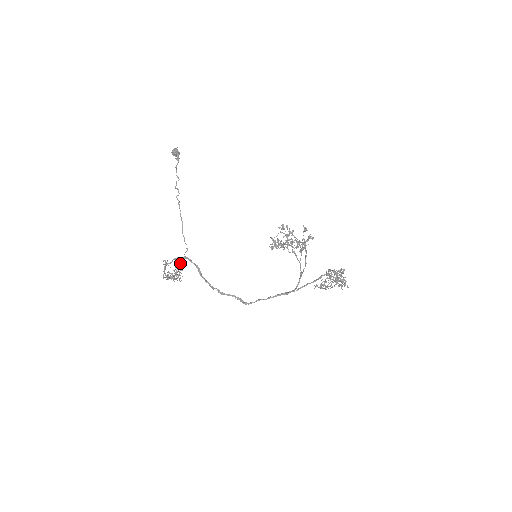
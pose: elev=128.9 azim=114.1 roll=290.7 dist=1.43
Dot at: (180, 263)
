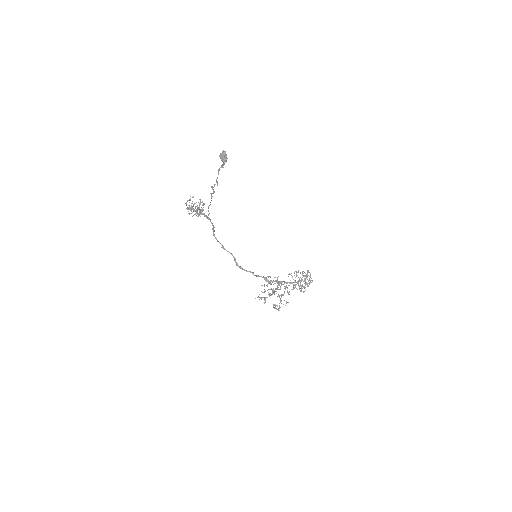
Dot at: (201, 209)
